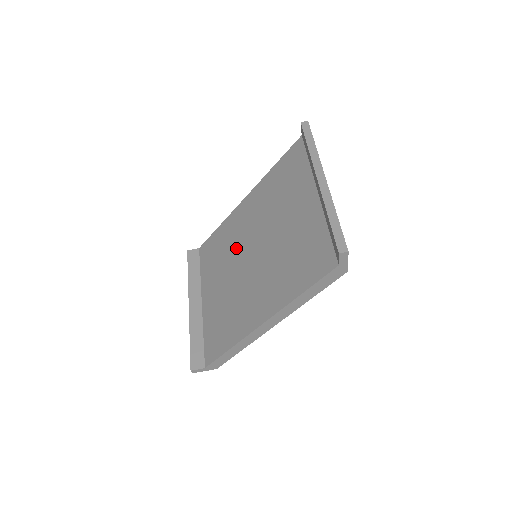
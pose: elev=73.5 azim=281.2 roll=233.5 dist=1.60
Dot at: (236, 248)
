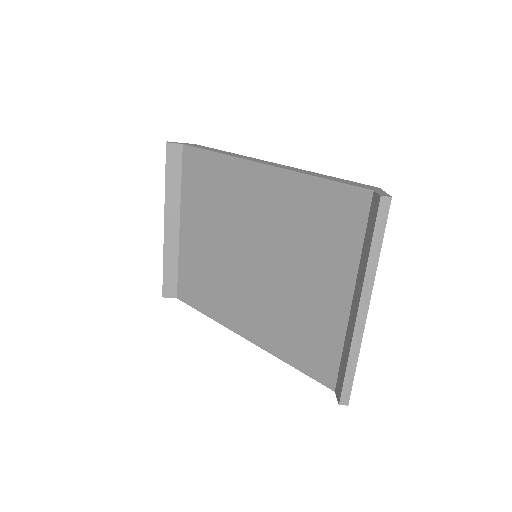
Dot at: (234, 221)
